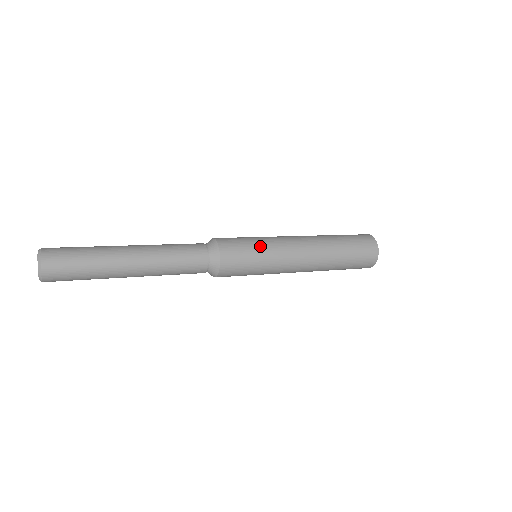
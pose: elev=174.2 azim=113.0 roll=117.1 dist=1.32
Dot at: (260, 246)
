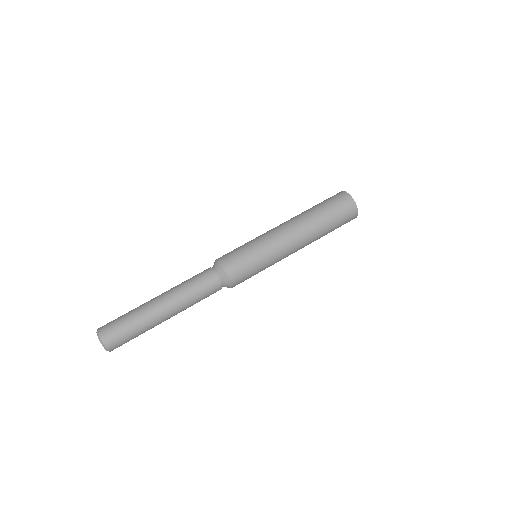
Dot at: (262, 265)
